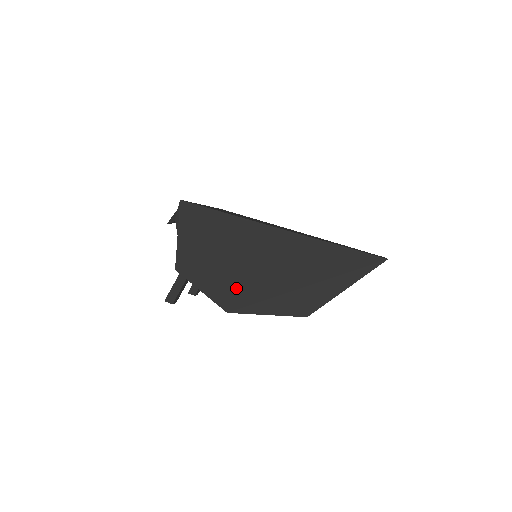
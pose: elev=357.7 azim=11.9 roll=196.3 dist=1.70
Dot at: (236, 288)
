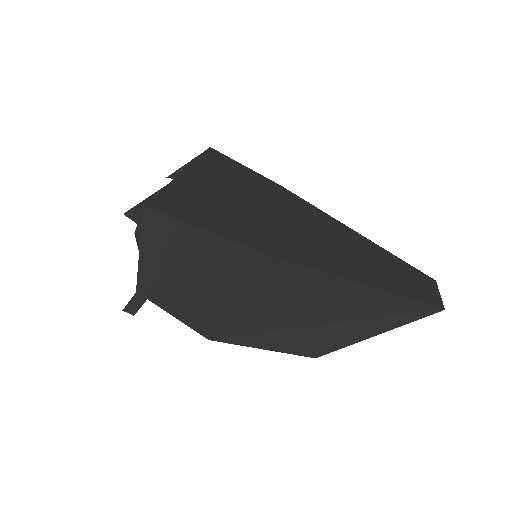
Dot at: (224, 319)
